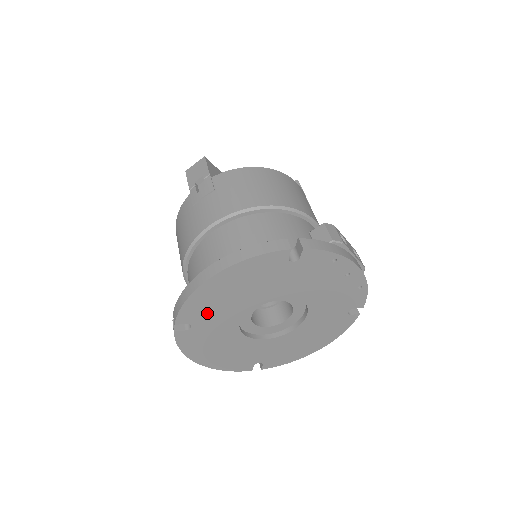
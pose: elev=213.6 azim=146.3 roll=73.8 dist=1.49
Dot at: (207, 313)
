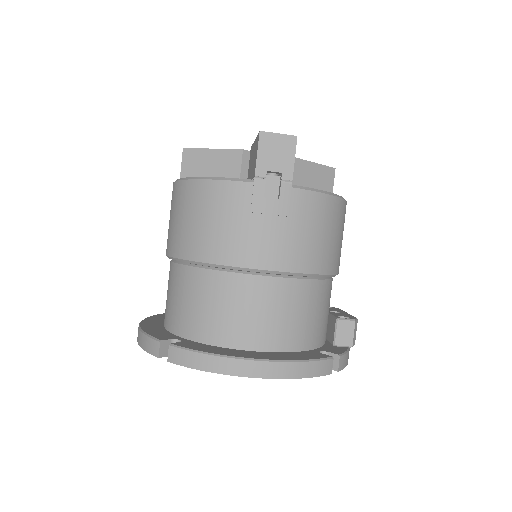
Dot at: occluded
